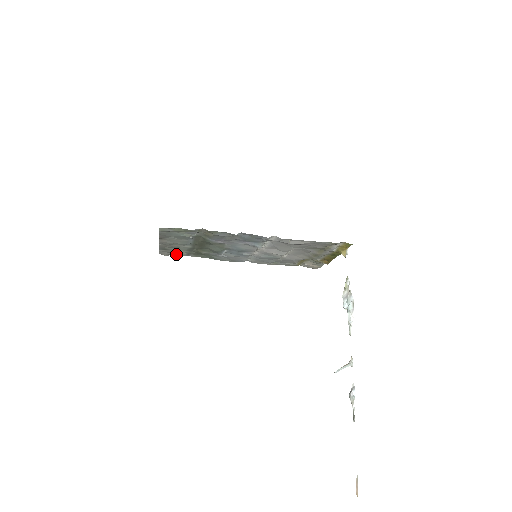
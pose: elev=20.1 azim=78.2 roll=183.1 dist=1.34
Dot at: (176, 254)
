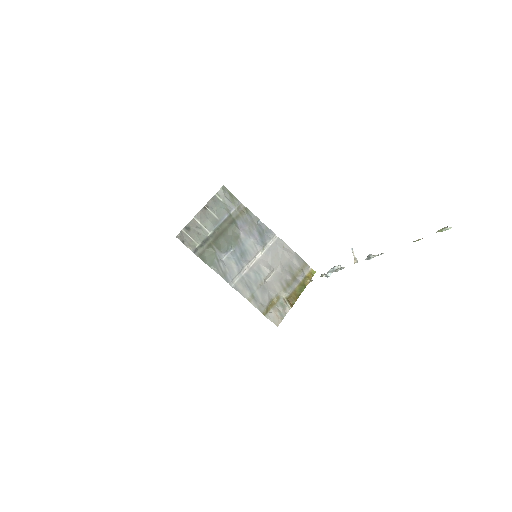
Dot at: (187, 245)
